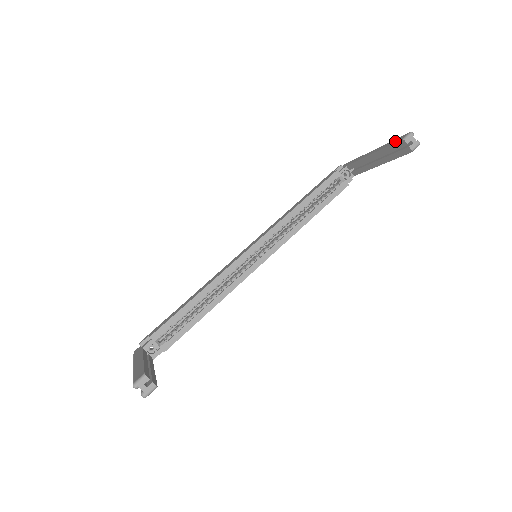
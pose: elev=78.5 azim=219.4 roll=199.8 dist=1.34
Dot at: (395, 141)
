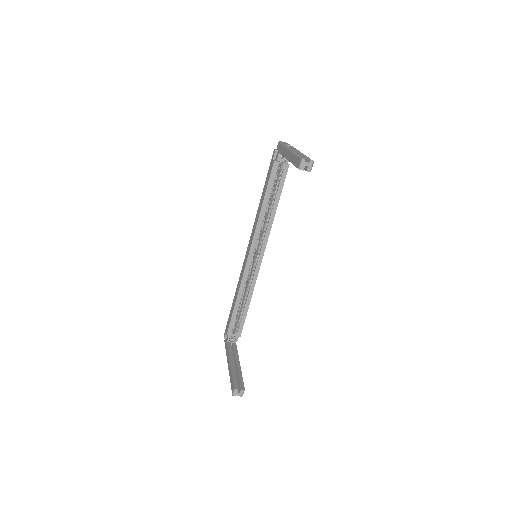
Dot at: (296, 164)
